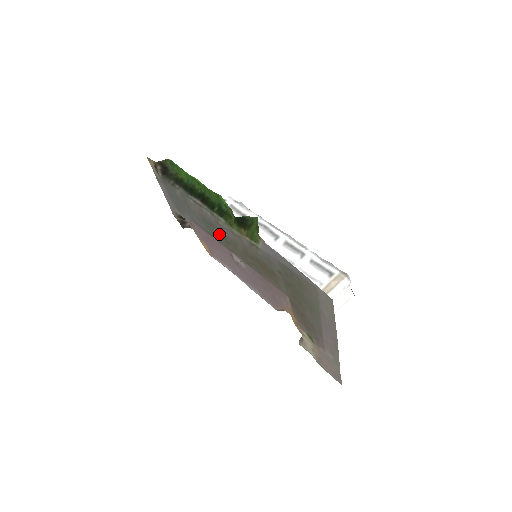
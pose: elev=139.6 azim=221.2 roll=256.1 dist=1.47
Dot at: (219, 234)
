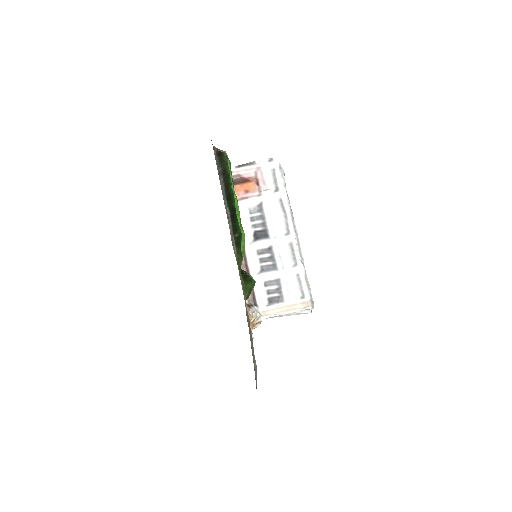
Dot at: occluded
